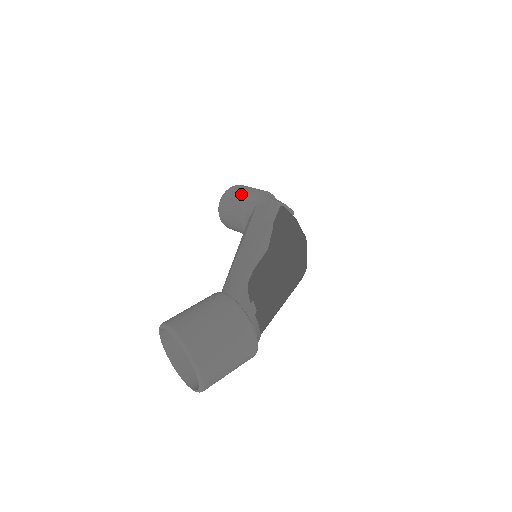
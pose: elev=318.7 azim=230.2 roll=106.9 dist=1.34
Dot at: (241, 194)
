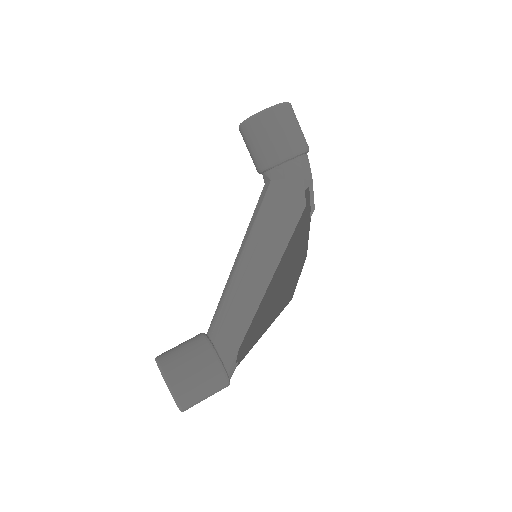
Dot at: (278, 142)
